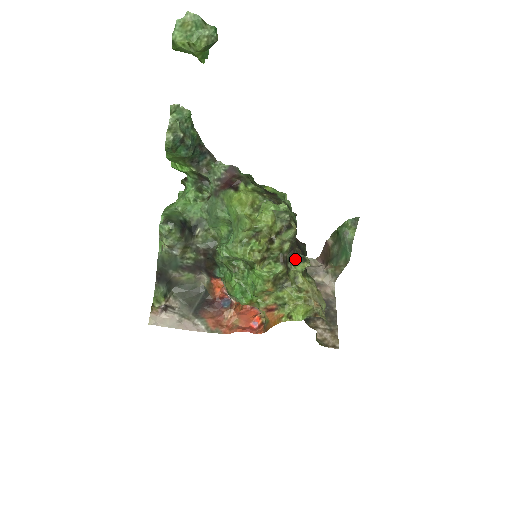
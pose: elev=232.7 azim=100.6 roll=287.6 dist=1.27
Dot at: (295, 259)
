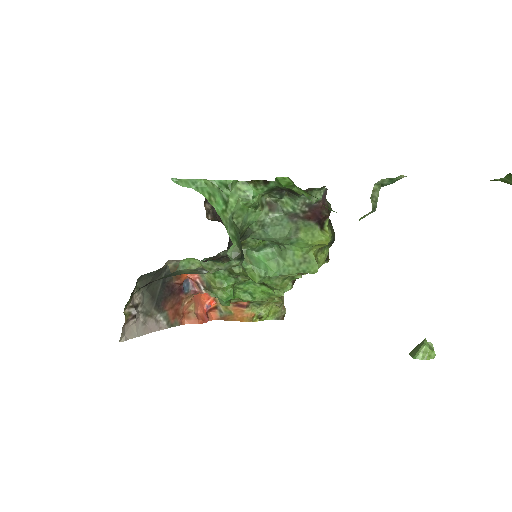
Dot at: occluded
